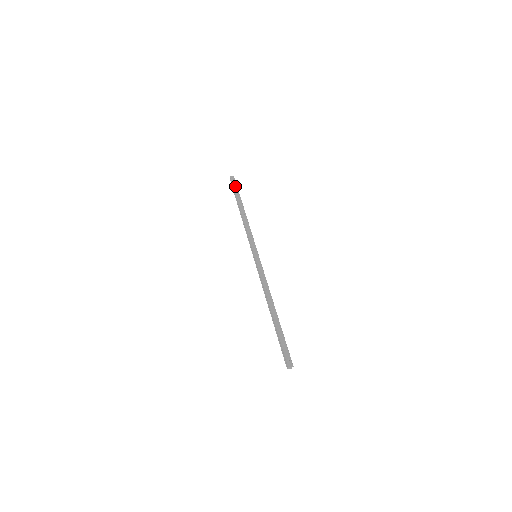
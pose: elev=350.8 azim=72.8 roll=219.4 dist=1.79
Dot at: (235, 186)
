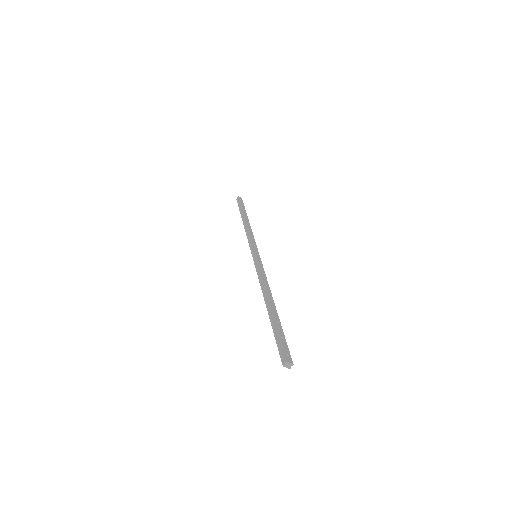
Dot at: (242, 203)
